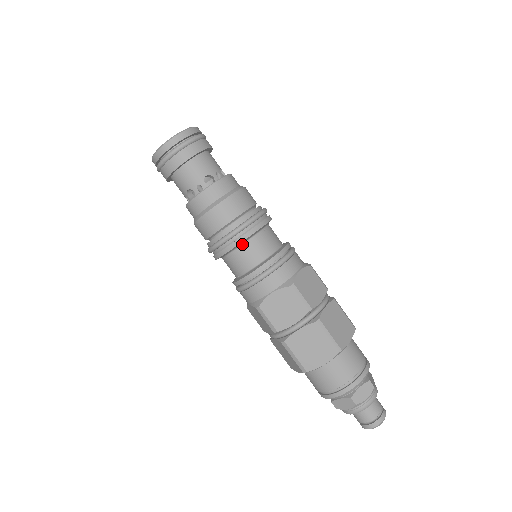
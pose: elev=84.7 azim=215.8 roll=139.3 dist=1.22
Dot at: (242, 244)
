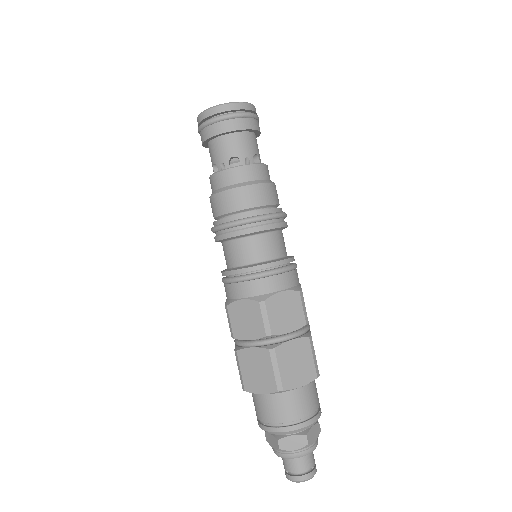
Dot at: (268, 232)
